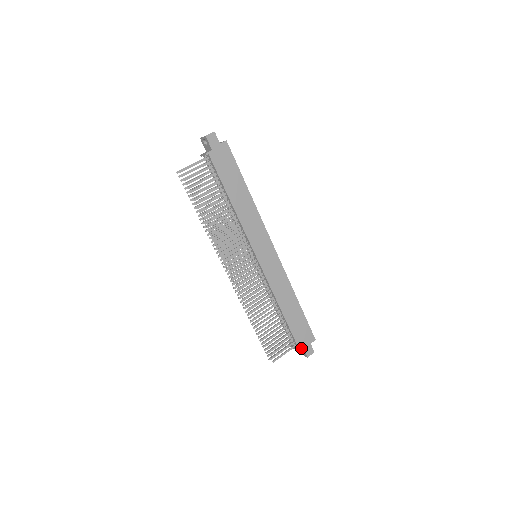
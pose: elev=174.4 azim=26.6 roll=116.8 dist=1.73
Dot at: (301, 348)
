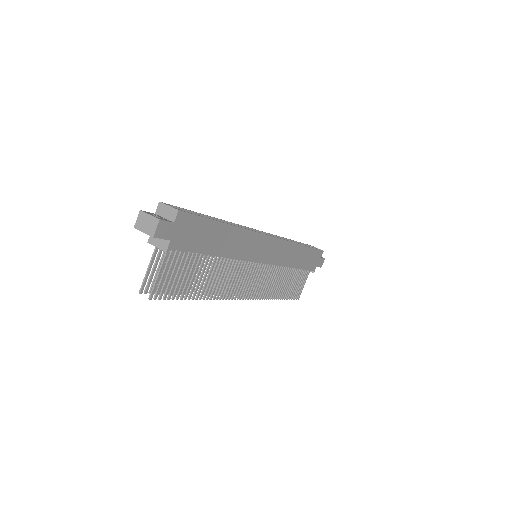
Dot at: occluded
